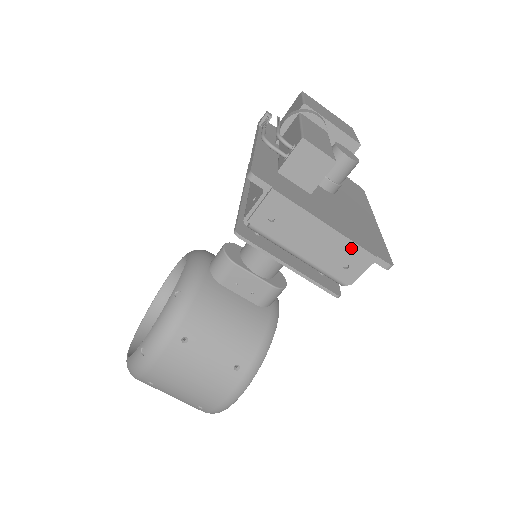
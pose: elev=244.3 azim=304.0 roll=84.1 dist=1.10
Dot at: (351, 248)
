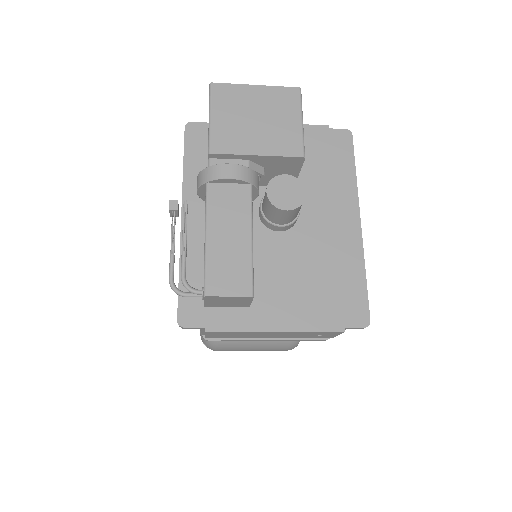
Dot at: (314, 333)
